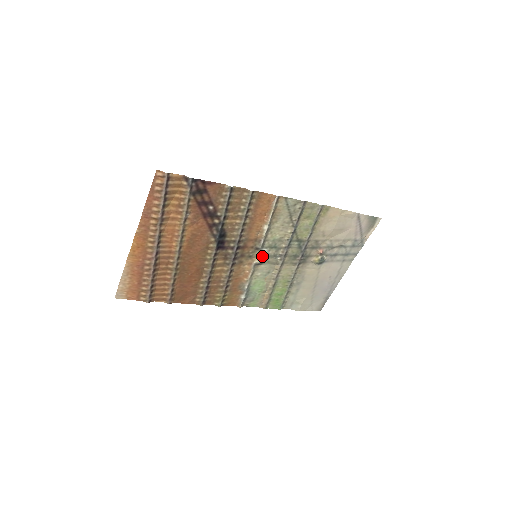
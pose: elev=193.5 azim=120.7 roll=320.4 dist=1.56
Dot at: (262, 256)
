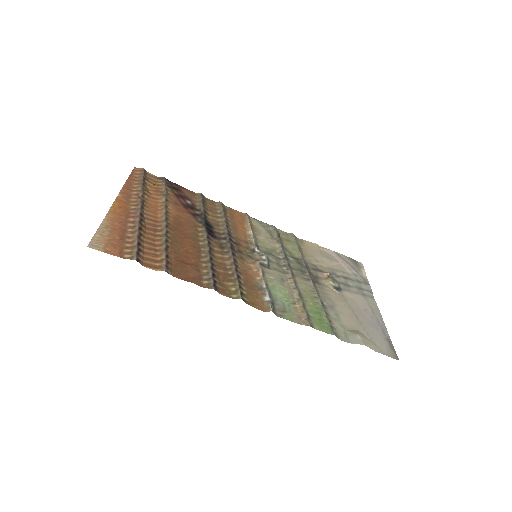
Dot at: (263, 258)
